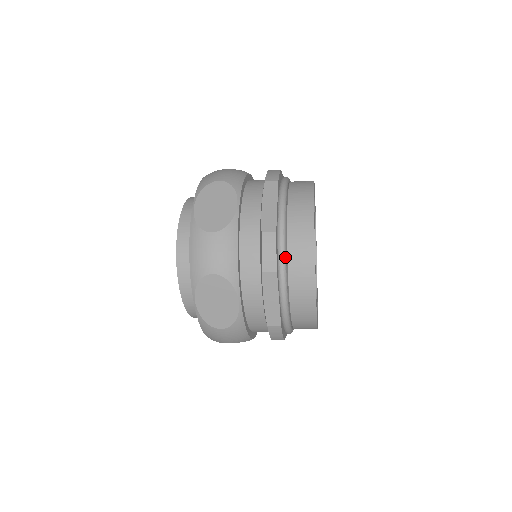
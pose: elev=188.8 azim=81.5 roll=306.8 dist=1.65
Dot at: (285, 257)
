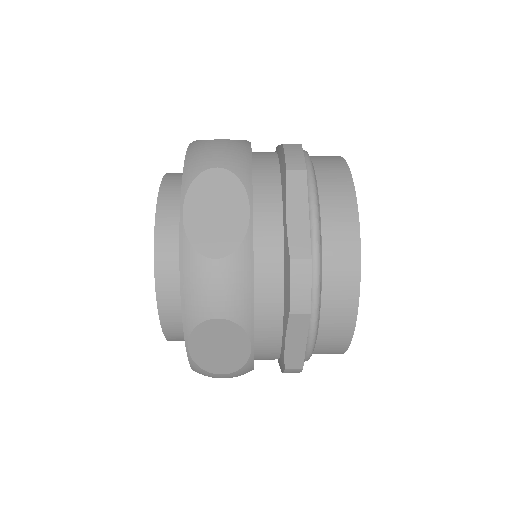
Dot at: occluded
